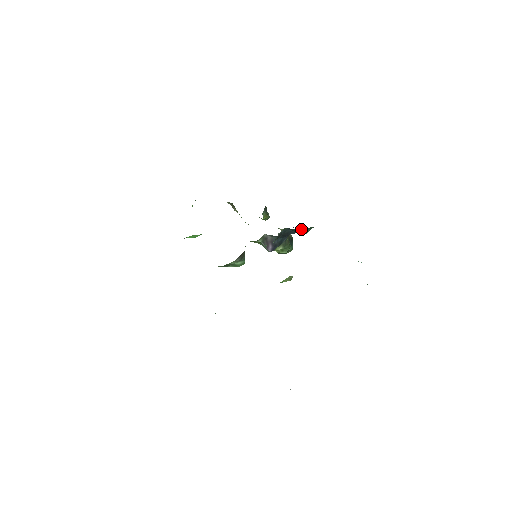
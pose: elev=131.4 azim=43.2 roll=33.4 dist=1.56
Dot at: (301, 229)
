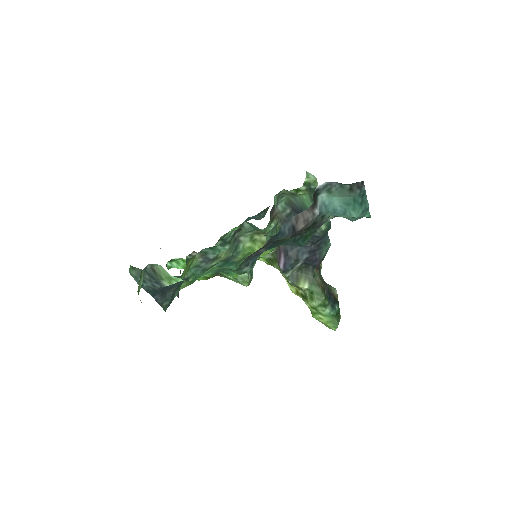
Dot at: (304, 196)
